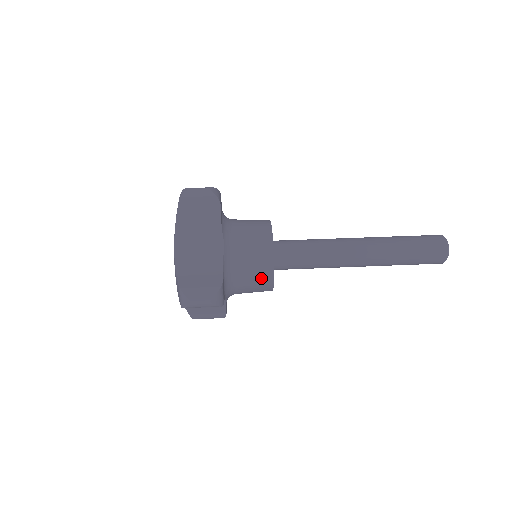
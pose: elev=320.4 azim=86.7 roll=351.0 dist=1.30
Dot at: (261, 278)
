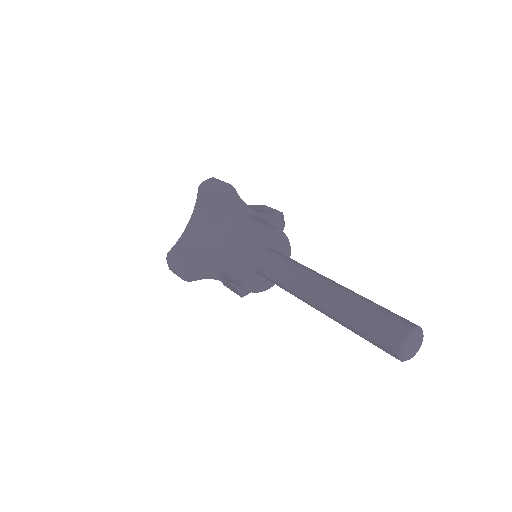
Dot at: (231, 275)
